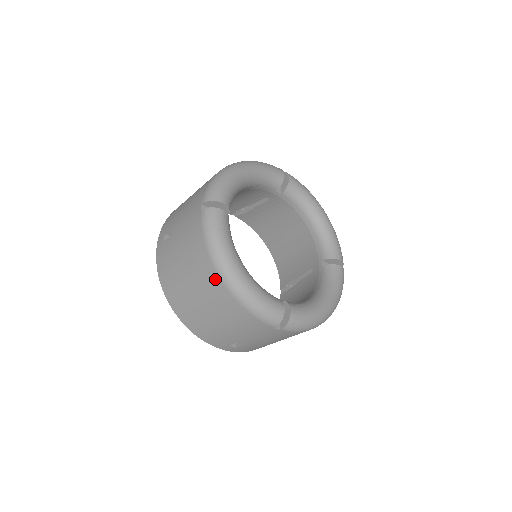
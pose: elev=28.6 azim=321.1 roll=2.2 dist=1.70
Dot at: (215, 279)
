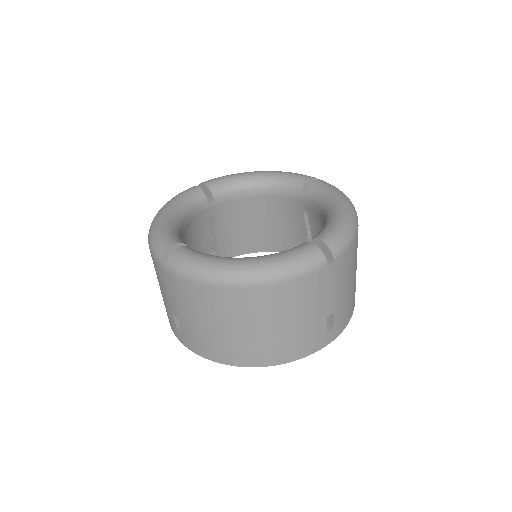
Dot at: (237, 294)
